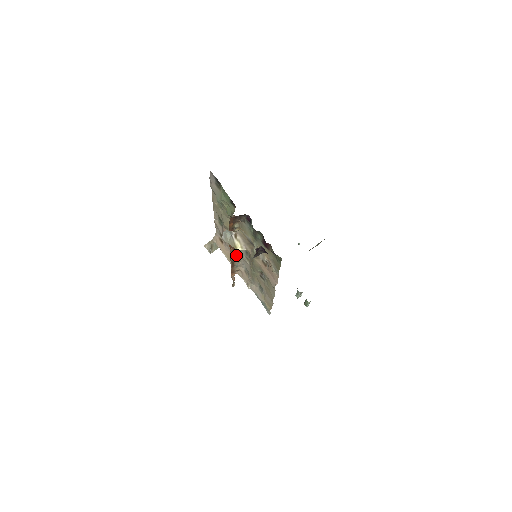
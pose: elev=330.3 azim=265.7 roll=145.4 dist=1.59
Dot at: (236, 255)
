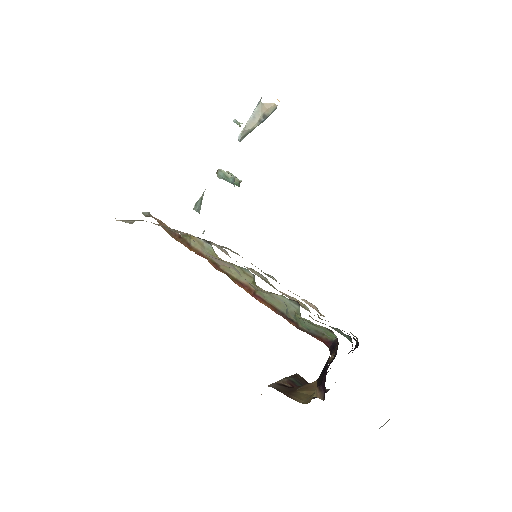
Dot at: occluded
